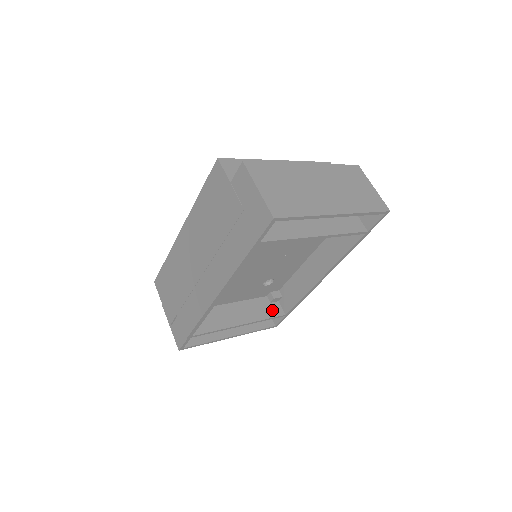
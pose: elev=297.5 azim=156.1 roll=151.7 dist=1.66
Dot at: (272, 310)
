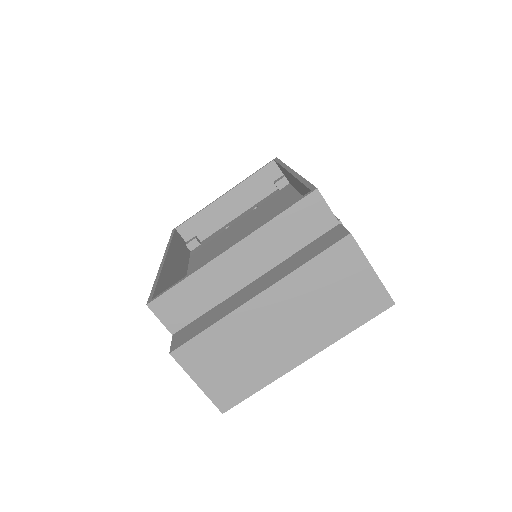
Dot at: occluded
